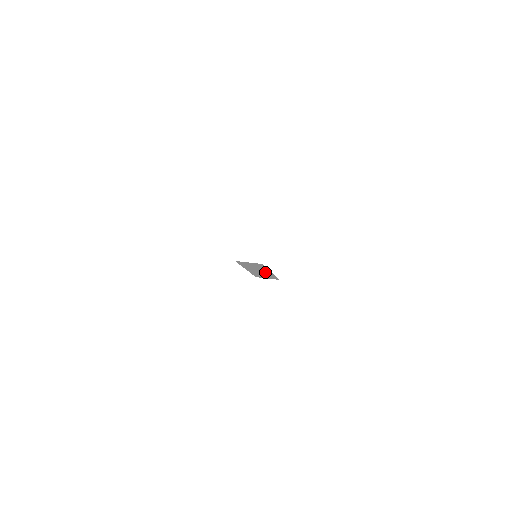
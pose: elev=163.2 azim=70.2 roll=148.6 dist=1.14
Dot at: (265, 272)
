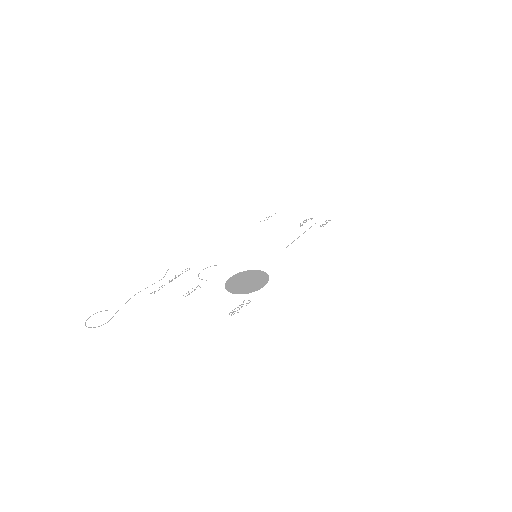
Dot at: occluded
